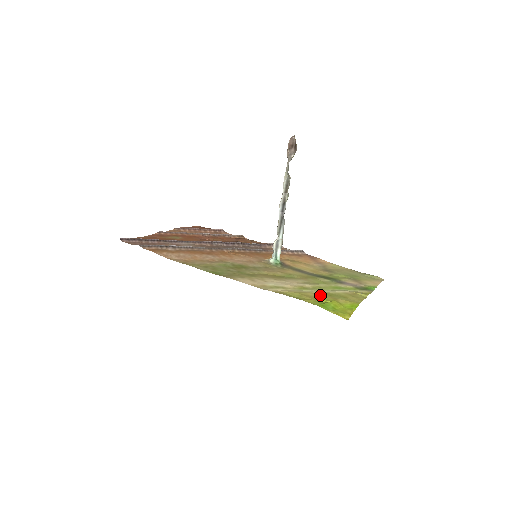
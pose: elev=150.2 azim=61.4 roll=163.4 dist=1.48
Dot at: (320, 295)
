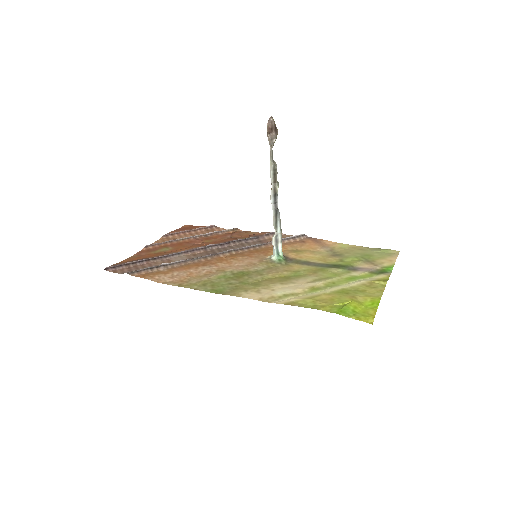
Dot at: (335, 295)
